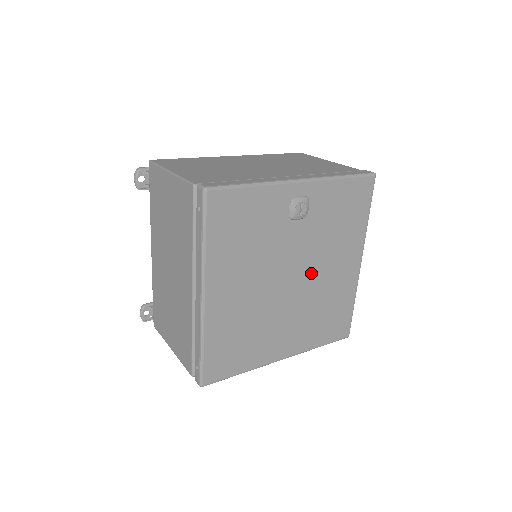
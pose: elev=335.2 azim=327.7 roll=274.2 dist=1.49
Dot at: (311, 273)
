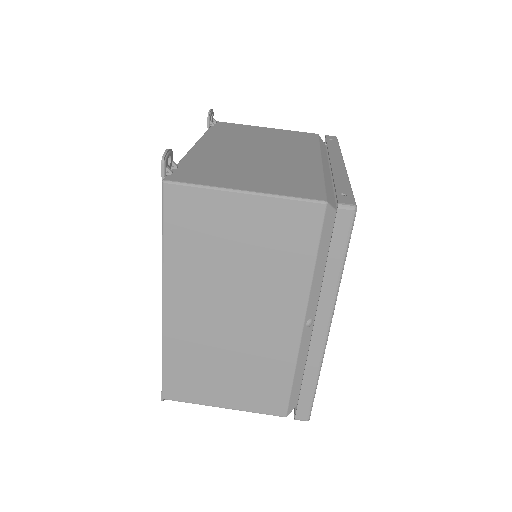
Dot at: occluded
